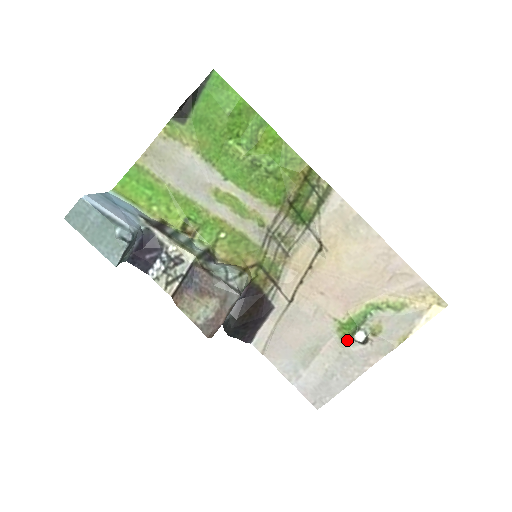
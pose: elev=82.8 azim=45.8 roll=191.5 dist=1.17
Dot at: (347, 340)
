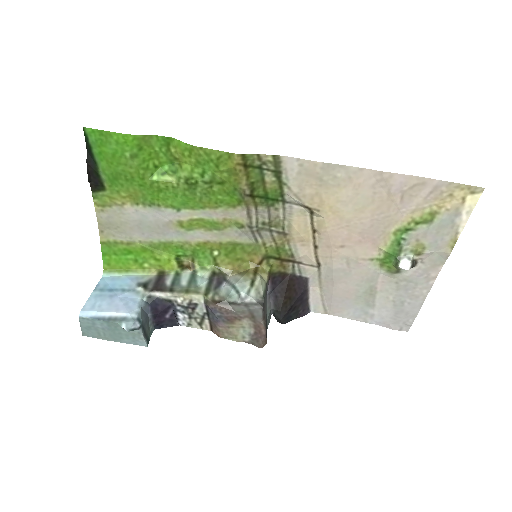
Dot at: (395, 271)
